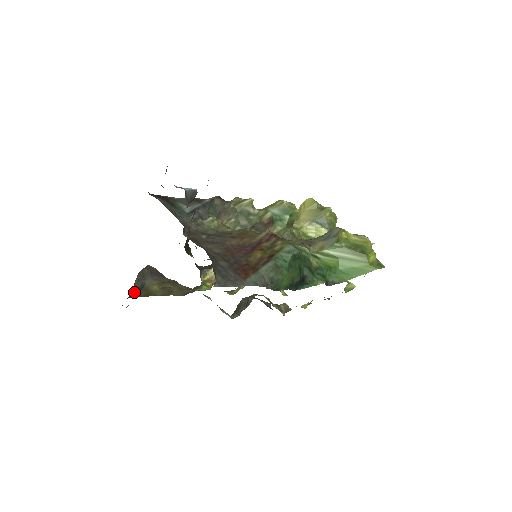
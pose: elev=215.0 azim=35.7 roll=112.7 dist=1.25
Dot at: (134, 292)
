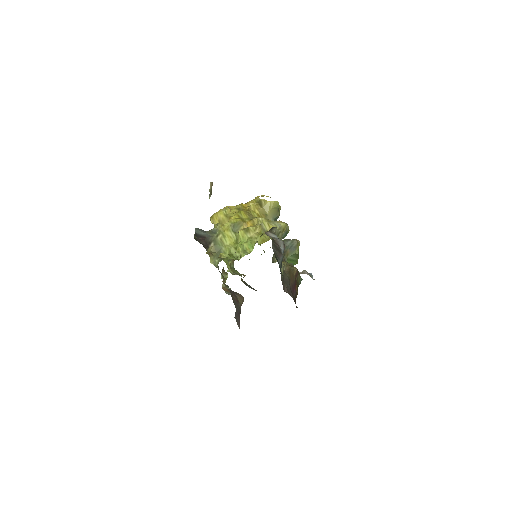
Dot at: occluded
